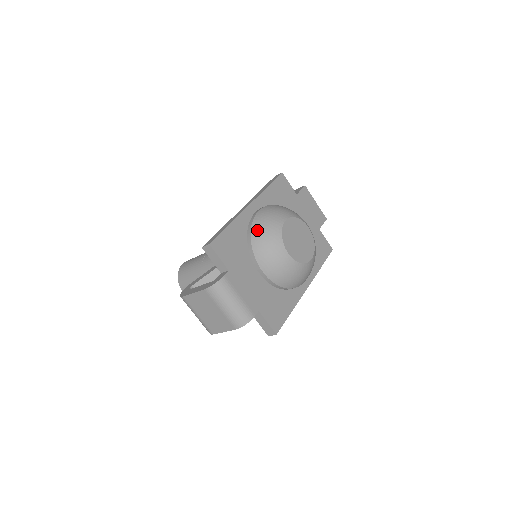
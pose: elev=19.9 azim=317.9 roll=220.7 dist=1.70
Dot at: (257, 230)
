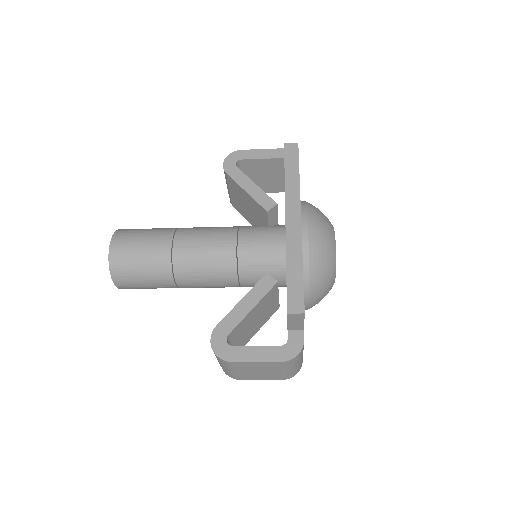
Dot at: (317, 261)
